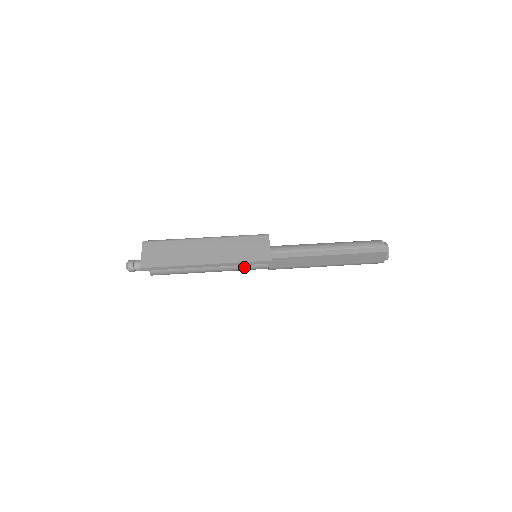
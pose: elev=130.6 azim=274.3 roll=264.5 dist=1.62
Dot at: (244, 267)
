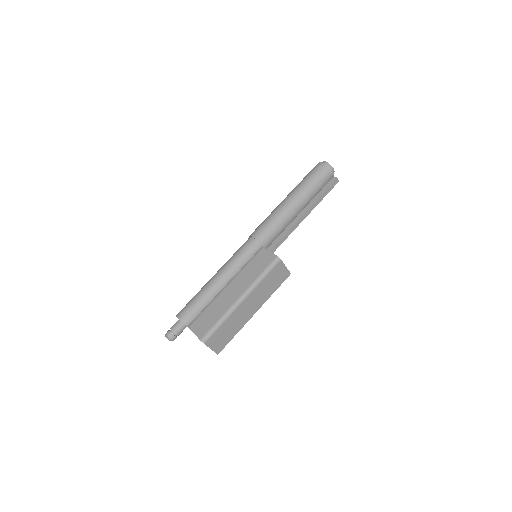
Dot at: occluded
